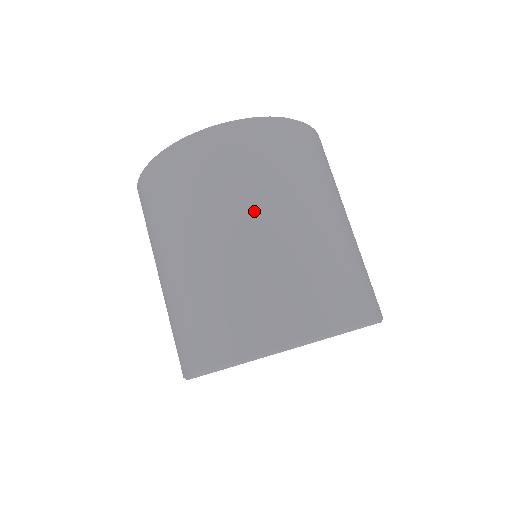
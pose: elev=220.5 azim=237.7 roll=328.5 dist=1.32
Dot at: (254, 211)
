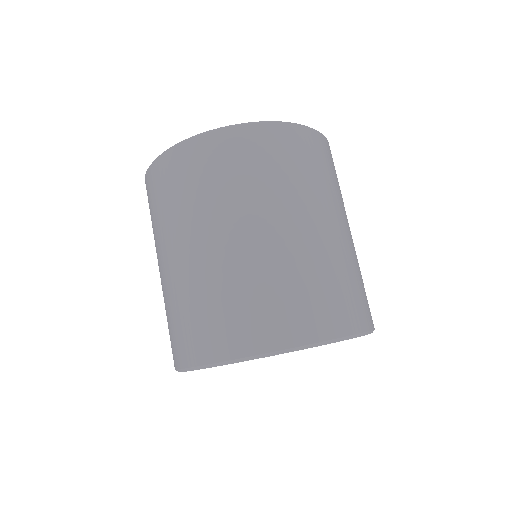
Dot at: (286, 211)
